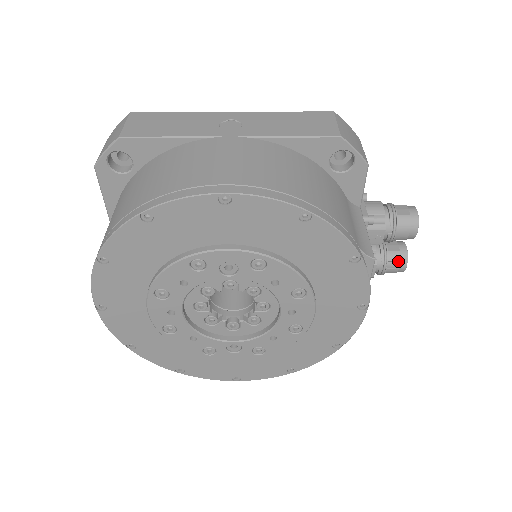
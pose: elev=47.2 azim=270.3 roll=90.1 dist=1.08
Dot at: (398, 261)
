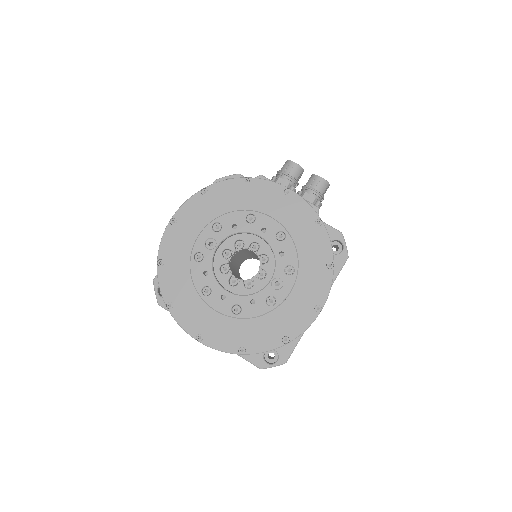
Dot at: (314, 181)
